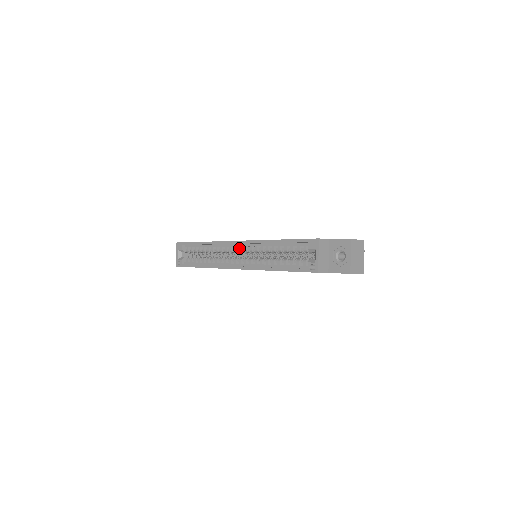
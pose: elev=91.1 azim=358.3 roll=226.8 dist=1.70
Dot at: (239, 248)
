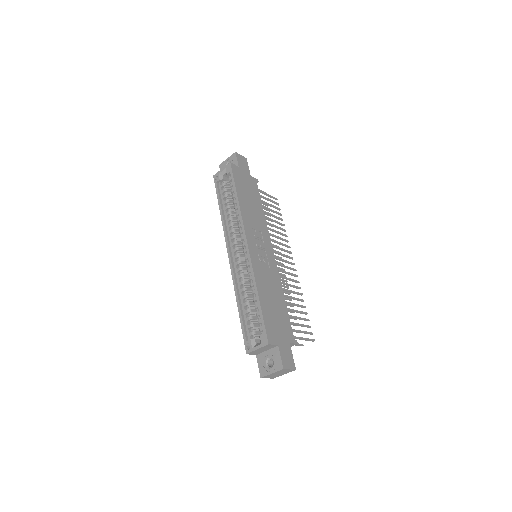
Dot at: (245, 249)
